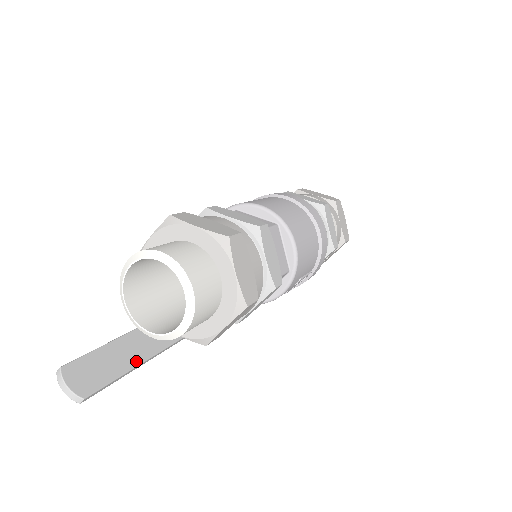
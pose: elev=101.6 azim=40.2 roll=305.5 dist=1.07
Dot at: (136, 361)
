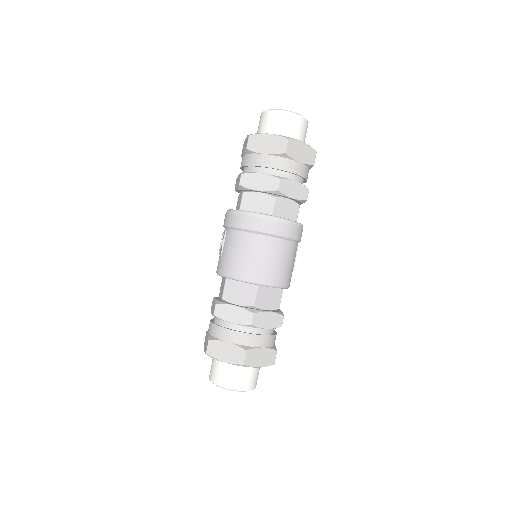
Dot at: occluded
